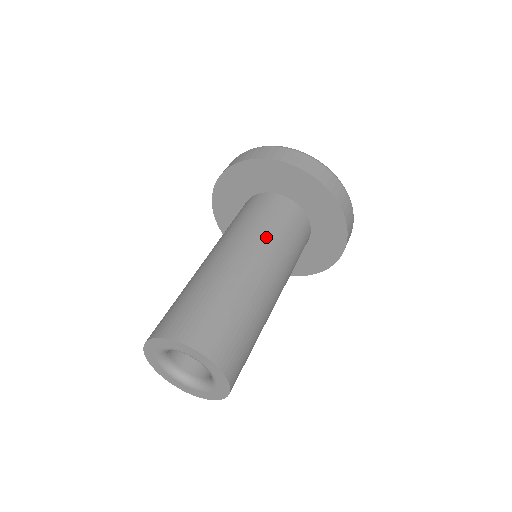
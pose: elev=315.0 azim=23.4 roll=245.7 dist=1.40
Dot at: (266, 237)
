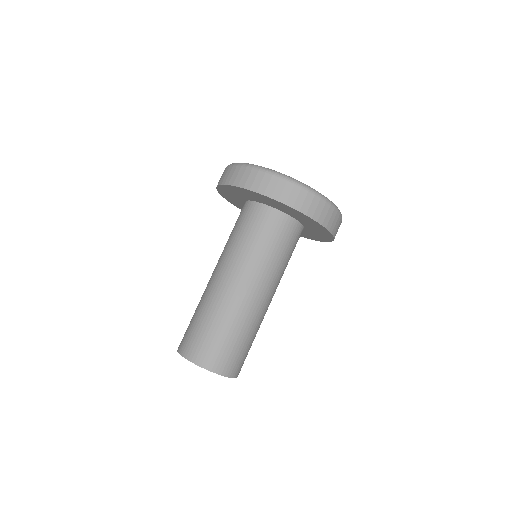
Dot at: (244, 255)
